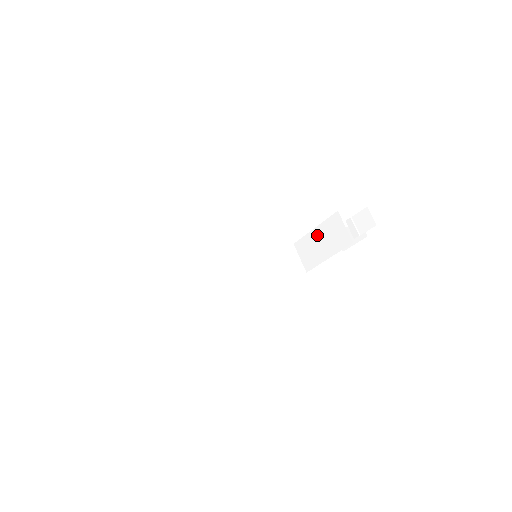
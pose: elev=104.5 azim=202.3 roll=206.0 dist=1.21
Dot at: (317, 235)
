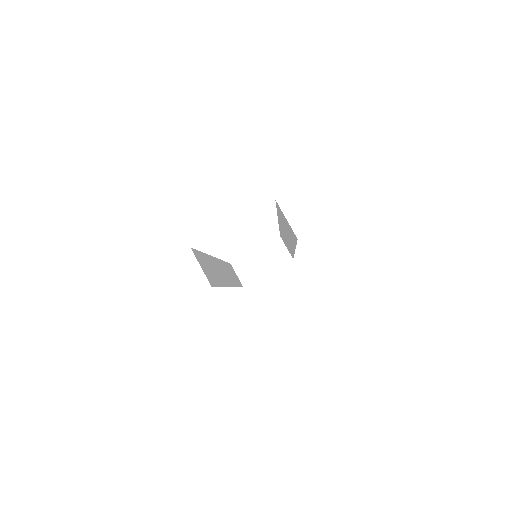
Dot at: (258, 255)
